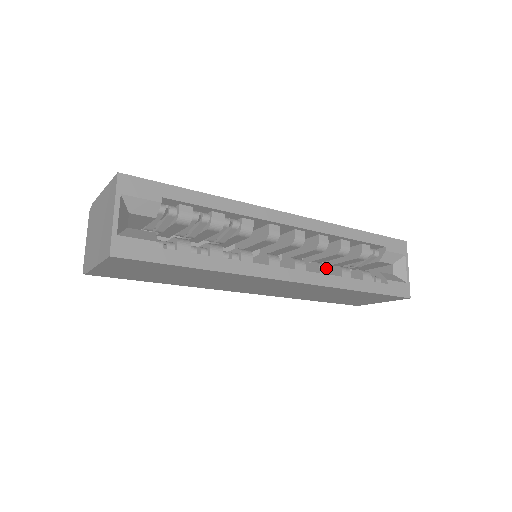
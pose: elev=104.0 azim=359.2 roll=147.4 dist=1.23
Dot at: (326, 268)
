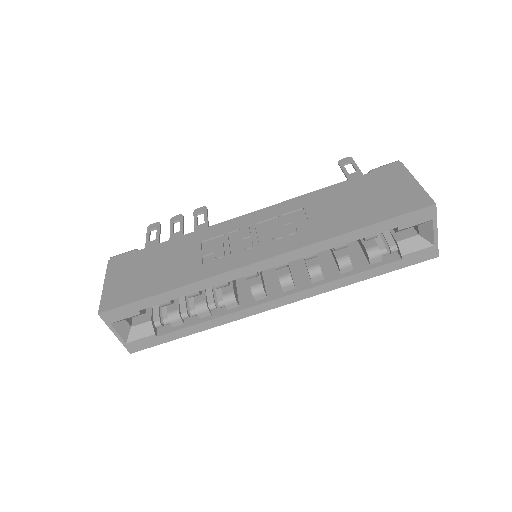
Dot at: (319, 275)
